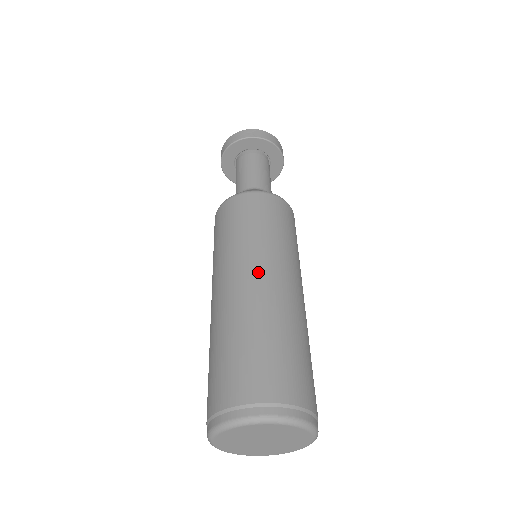
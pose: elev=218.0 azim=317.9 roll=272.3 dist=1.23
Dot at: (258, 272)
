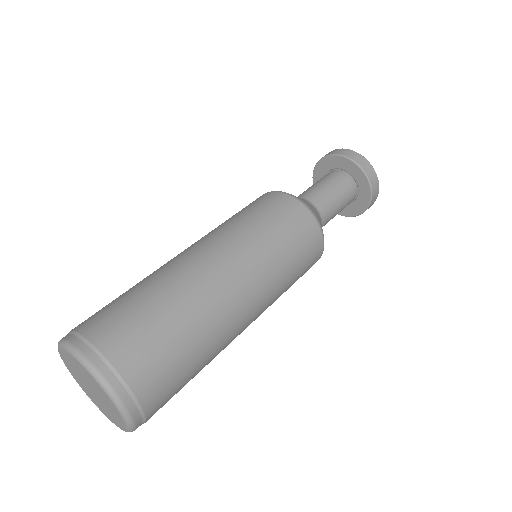
Dot at: (235, 272)
